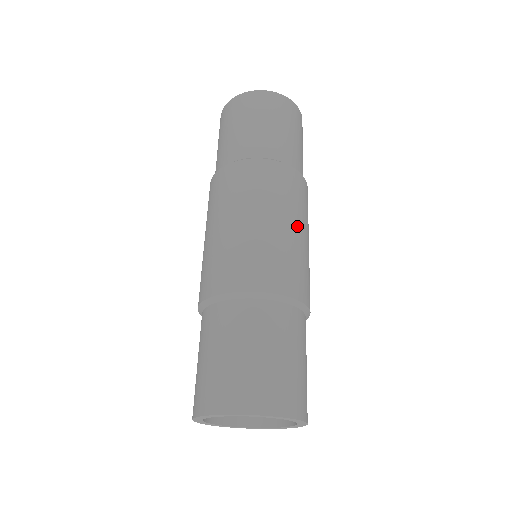
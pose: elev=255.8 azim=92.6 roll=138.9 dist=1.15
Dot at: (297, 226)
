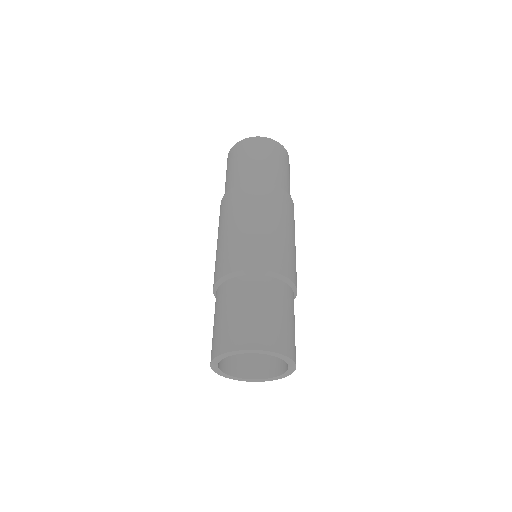
Dot at: (285, 228)
